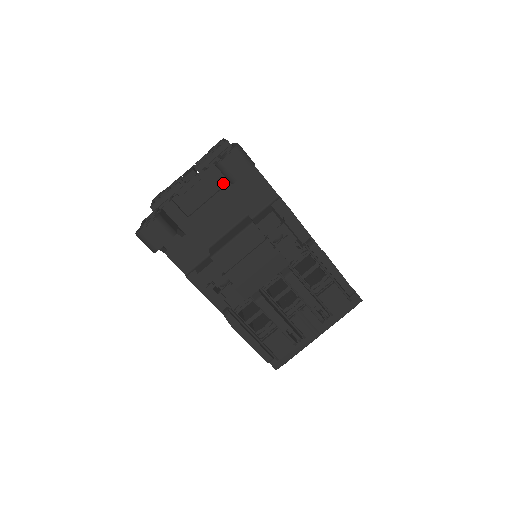
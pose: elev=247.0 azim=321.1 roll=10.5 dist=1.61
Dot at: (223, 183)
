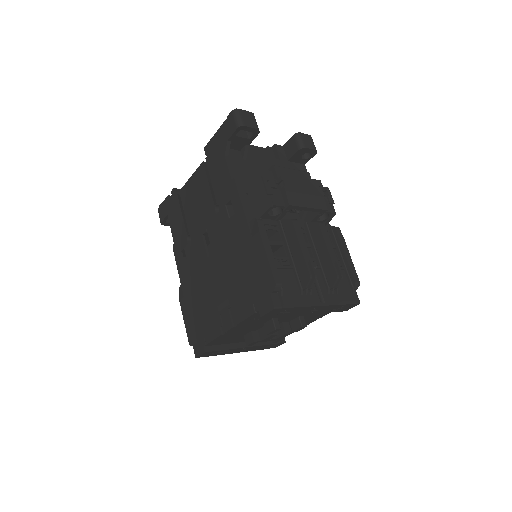
Dot at: (284, 158)
